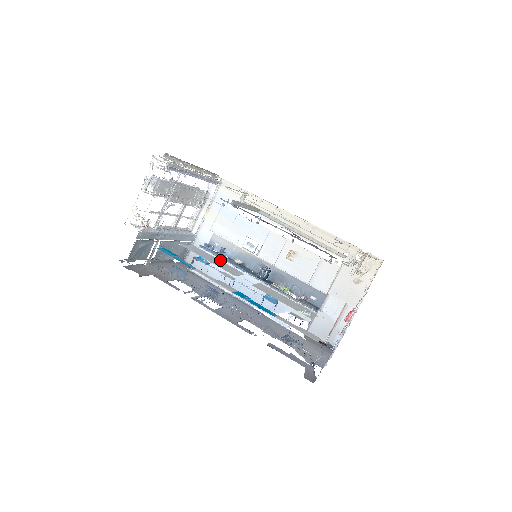
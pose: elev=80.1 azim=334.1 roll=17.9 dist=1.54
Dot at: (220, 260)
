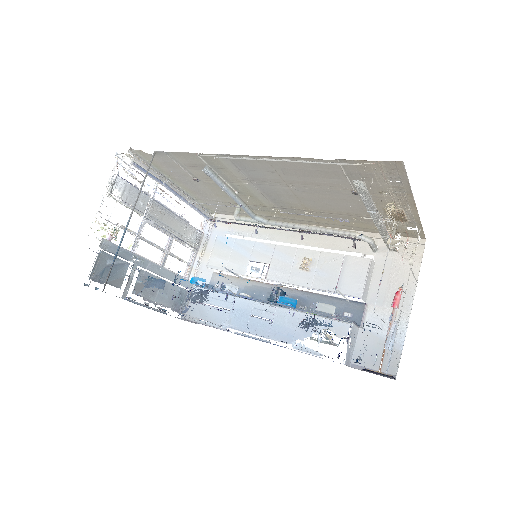
Dot at: occluded
